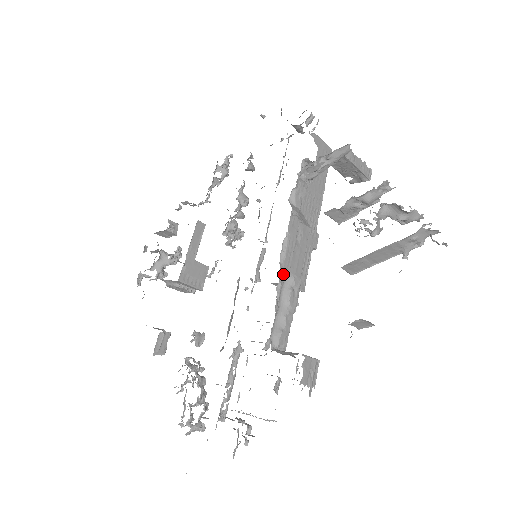
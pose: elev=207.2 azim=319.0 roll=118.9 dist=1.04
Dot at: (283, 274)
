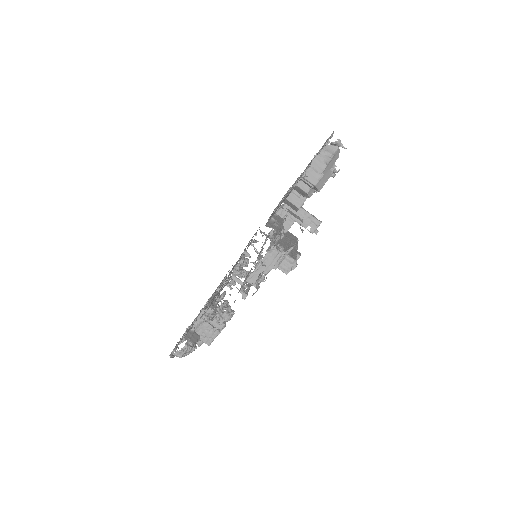
Dot at: occluded
